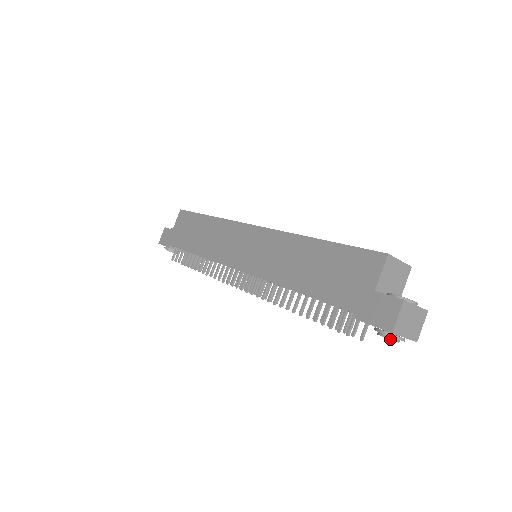
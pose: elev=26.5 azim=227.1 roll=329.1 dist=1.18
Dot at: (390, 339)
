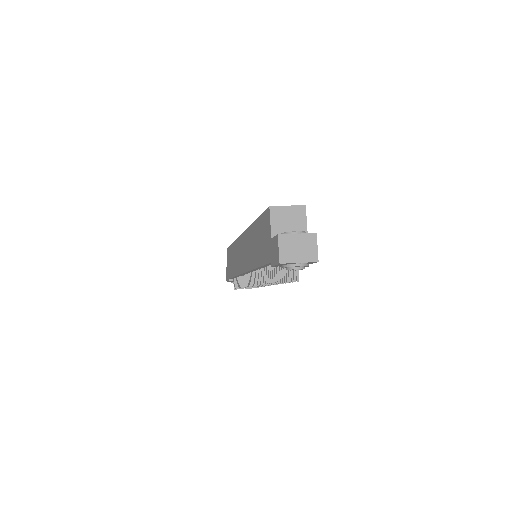
Dot at: (290, 269)
